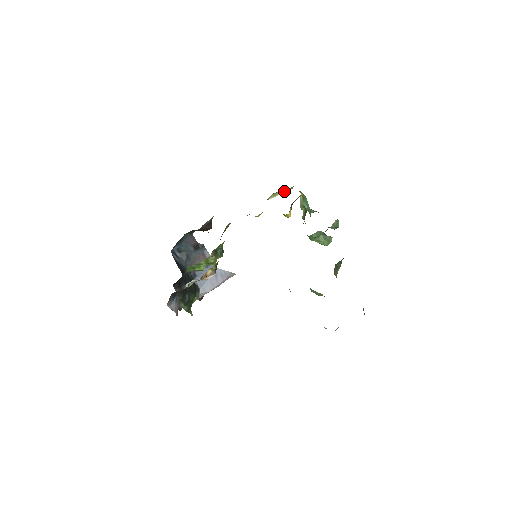
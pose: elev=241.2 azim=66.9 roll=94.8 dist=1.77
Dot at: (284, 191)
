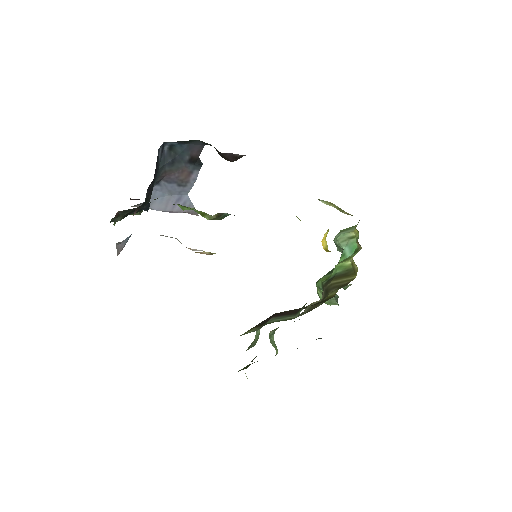
Dot at: (342, 210)
